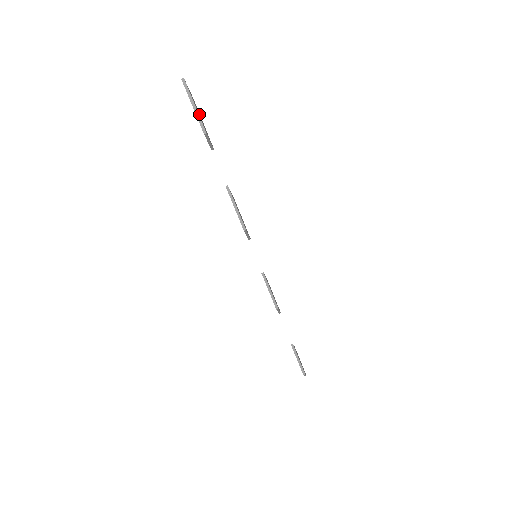
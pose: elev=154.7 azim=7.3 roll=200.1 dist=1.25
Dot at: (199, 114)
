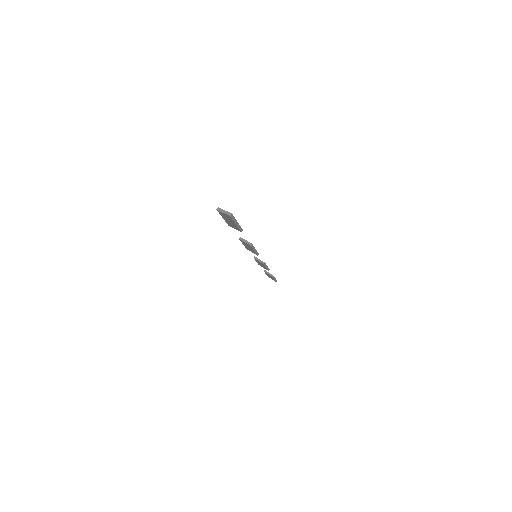
Dot at: occluded
